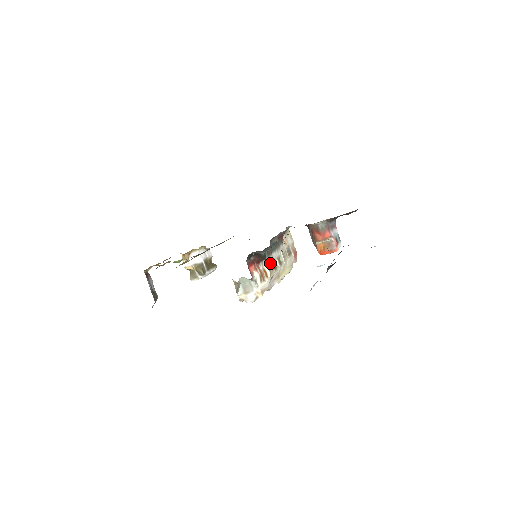
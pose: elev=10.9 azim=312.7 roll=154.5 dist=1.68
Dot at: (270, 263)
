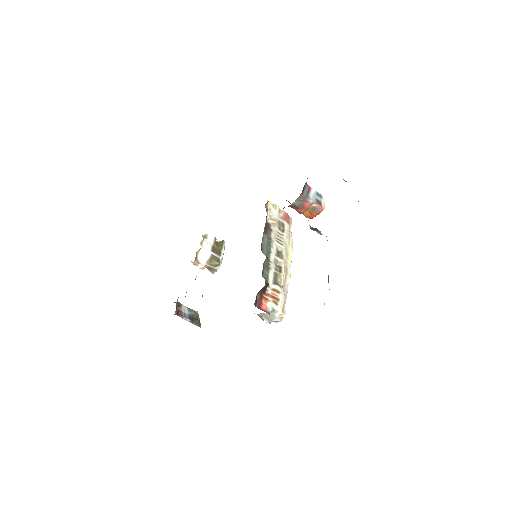
Dot at: (274, 273)
